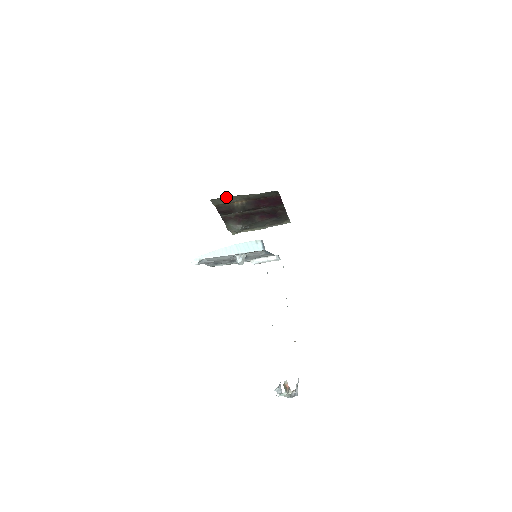
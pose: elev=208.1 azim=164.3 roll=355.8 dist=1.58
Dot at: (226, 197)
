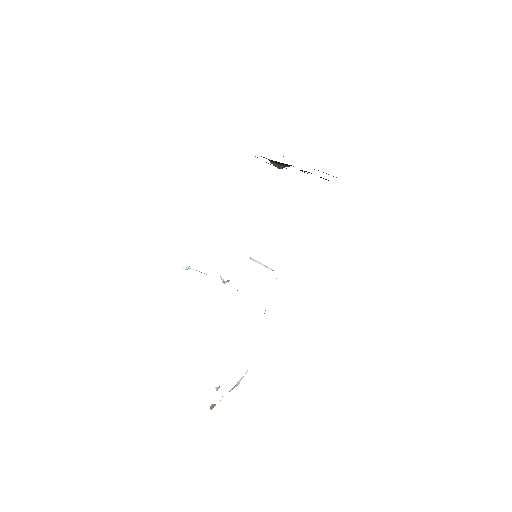
Dot at: occluded
